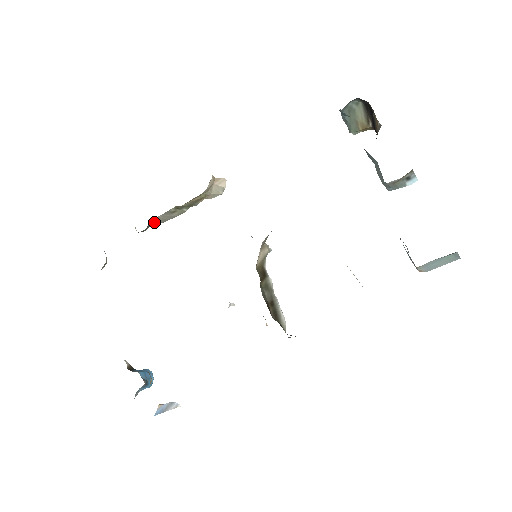
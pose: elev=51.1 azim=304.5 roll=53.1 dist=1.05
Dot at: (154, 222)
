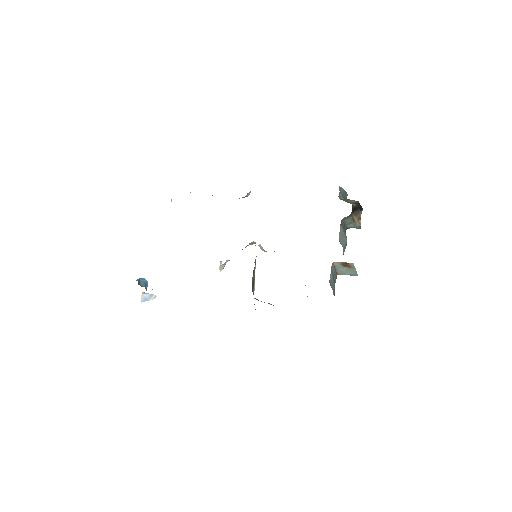
Dot at: occluded
